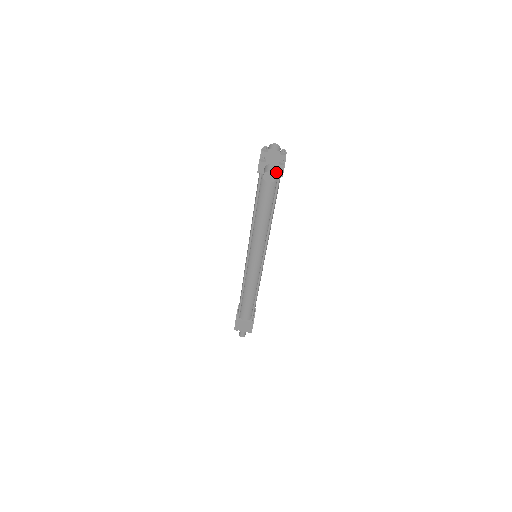
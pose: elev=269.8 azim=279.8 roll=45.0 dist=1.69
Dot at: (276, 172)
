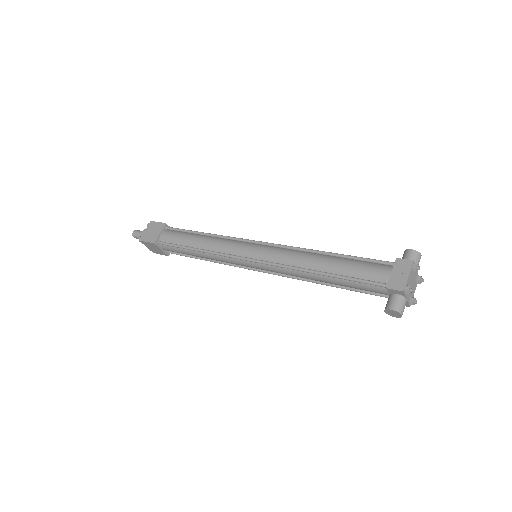
Dot at: occluded
